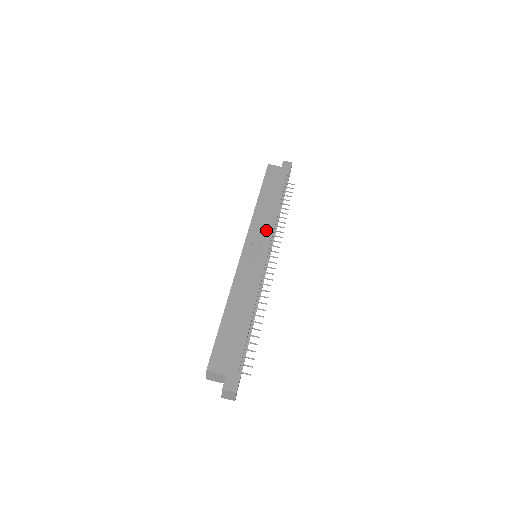
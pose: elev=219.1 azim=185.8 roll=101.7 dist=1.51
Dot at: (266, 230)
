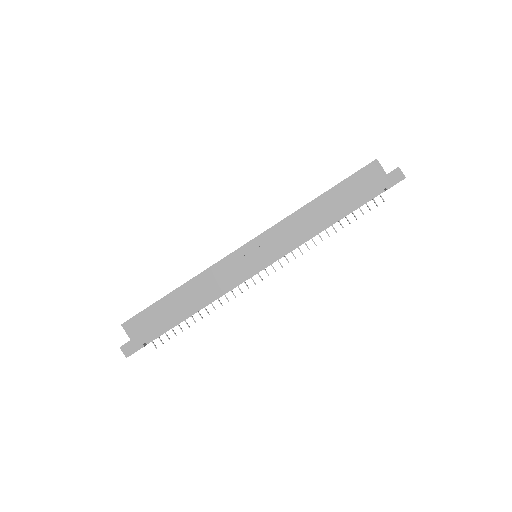
Dot at: (286, 242)
